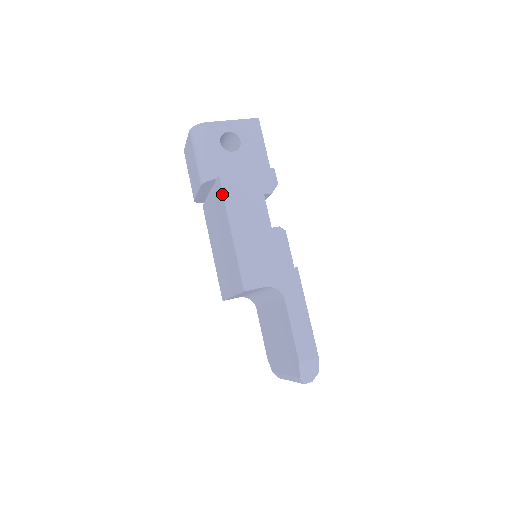
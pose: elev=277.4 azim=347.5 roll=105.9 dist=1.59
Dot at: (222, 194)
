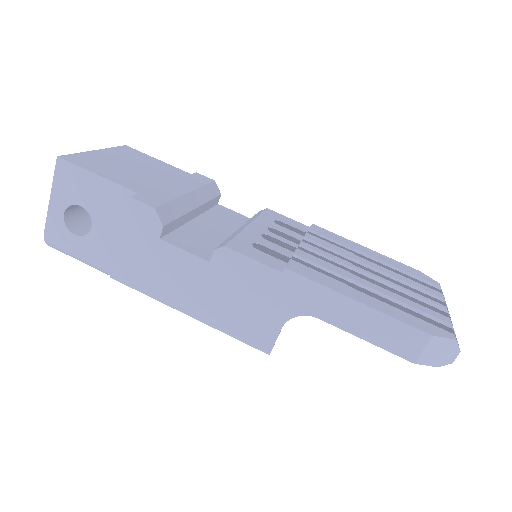
Dot at: (136, 289)
